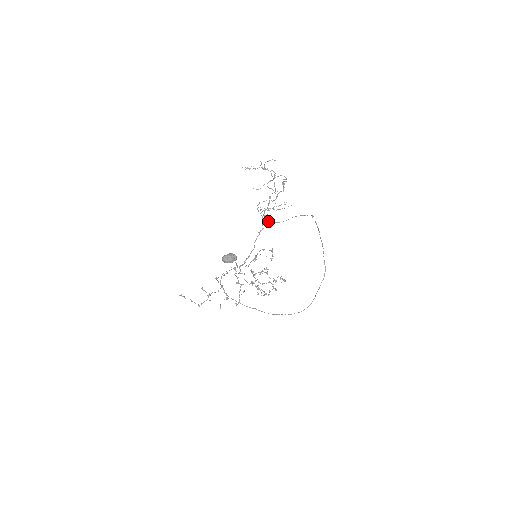
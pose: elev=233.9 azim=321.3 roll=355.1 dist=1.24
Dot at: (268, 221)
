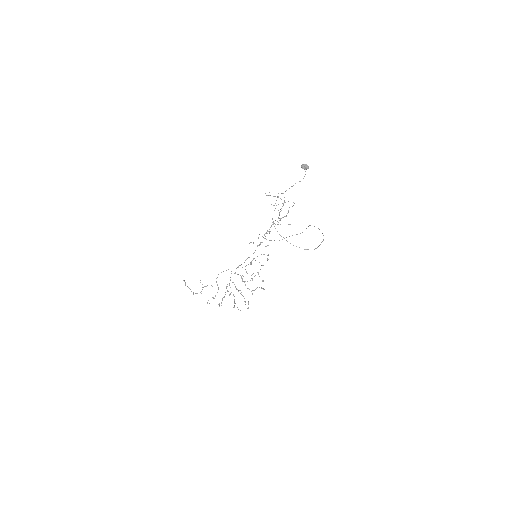
Dot at: occluded
